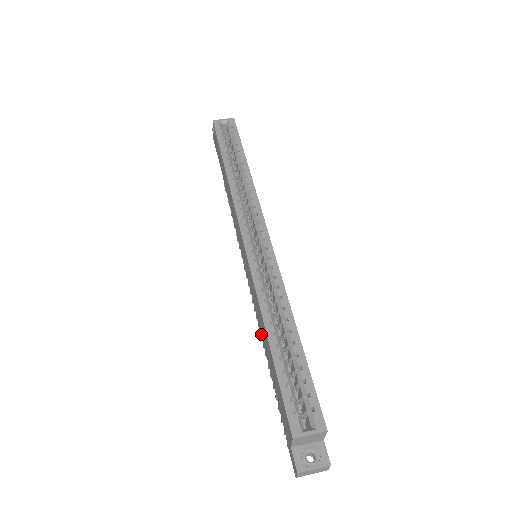
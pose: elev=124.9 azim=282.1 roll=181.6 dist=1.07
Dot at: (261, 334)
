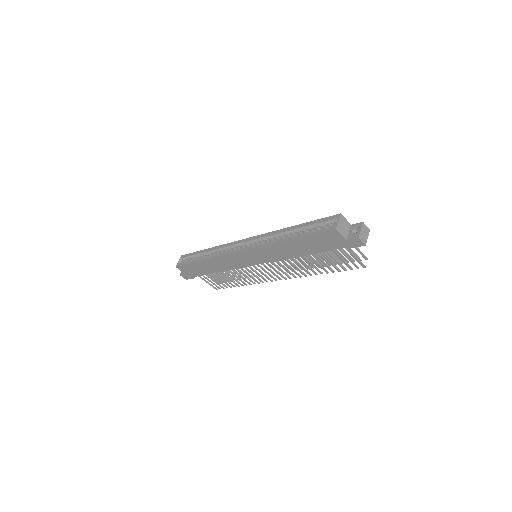
Dot at: (294, 257)
